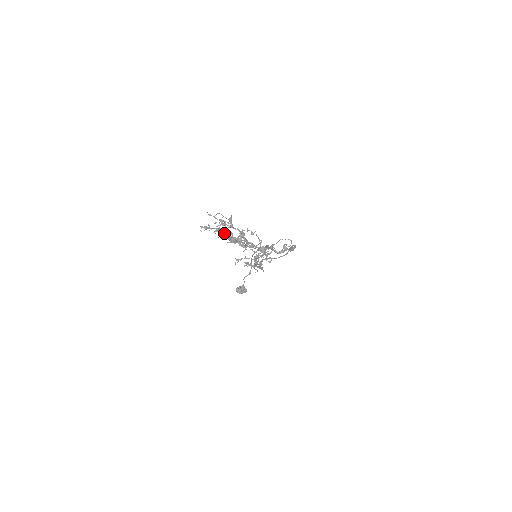
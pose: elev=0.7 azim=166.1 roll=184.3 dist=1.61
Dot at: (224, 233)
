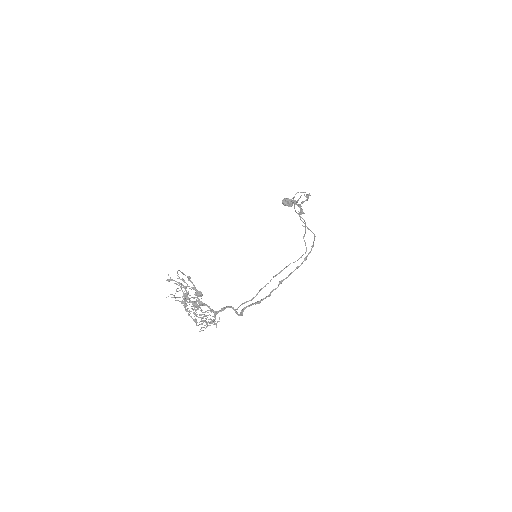
Dot at: (188, 286)
